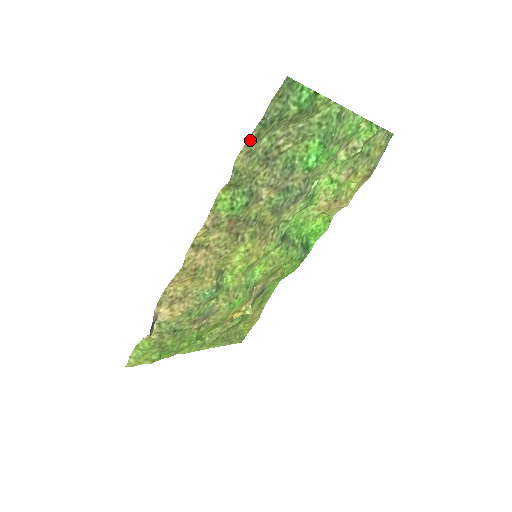
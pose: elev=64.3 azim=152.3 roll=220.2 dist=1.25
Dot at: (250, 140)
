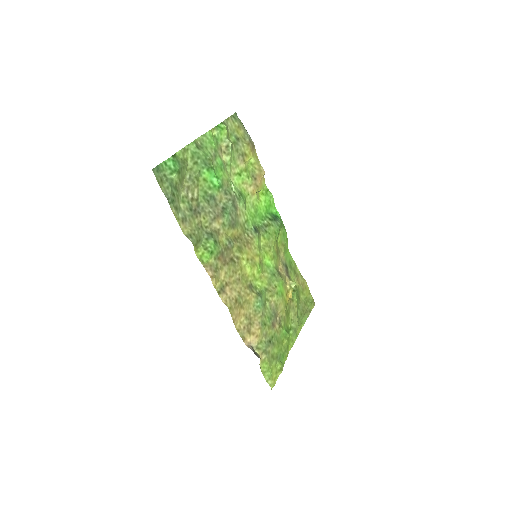
Dot at: (176, 215)
